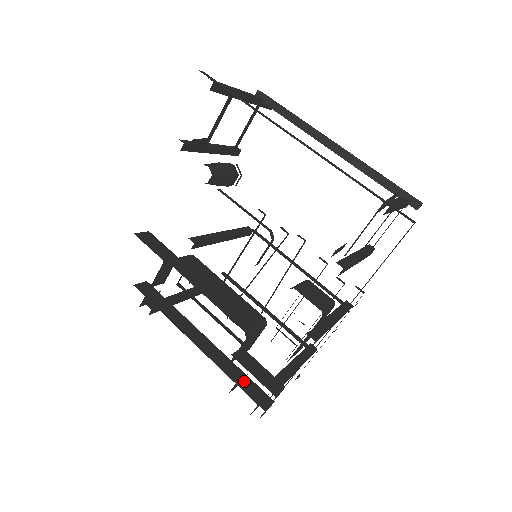
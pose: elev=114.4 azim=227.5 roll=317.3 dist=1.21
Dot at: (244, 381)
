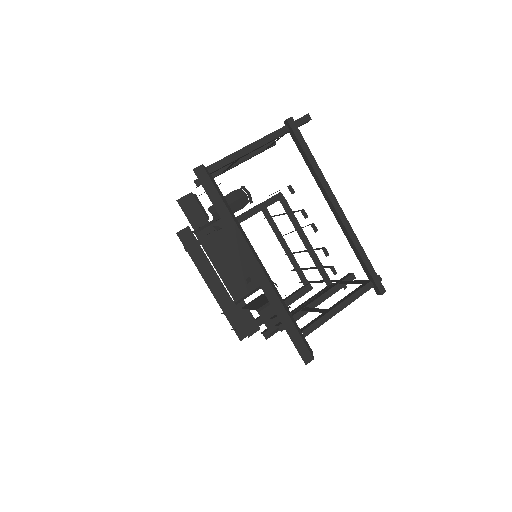
Dot at: (235, 318)
